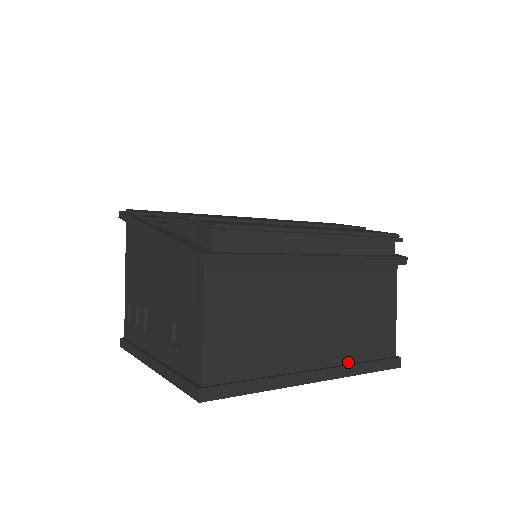
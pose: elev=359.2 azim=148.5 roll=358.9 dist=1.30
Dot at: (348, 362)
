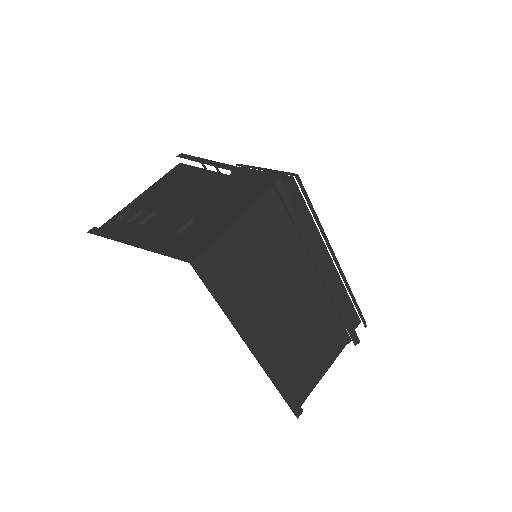
Dot at: (276, 368)
